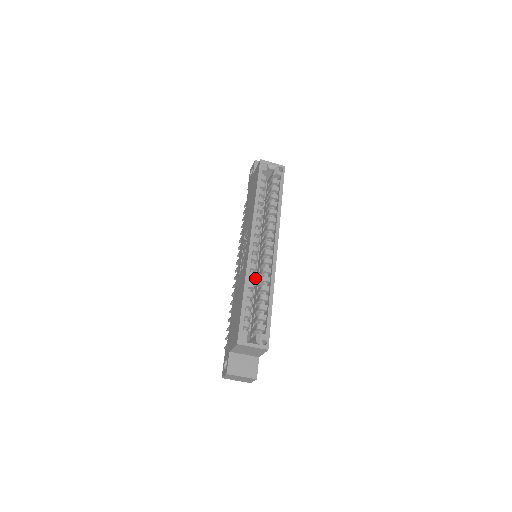
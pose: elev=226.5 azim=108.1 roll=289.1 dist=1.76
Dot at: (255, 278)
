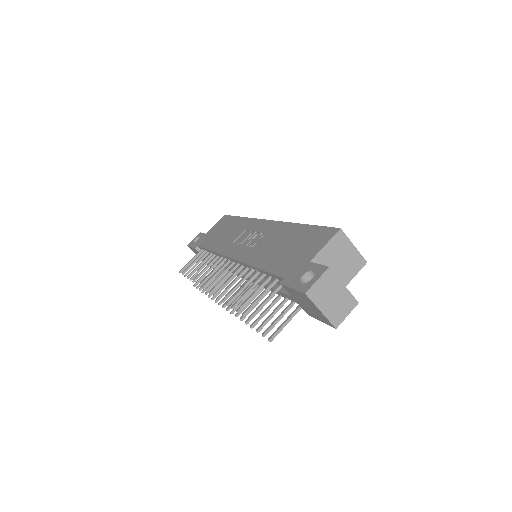
Dot at: occluded
